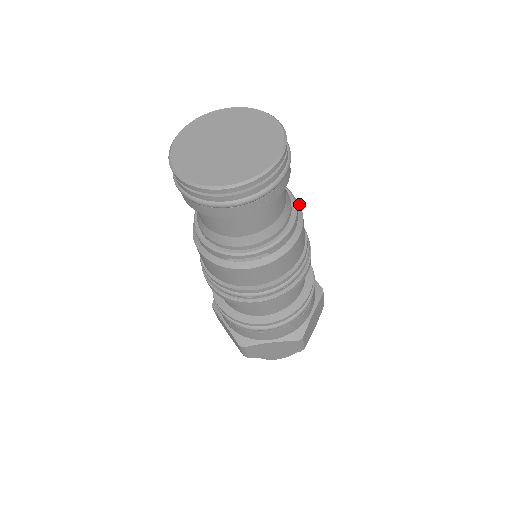
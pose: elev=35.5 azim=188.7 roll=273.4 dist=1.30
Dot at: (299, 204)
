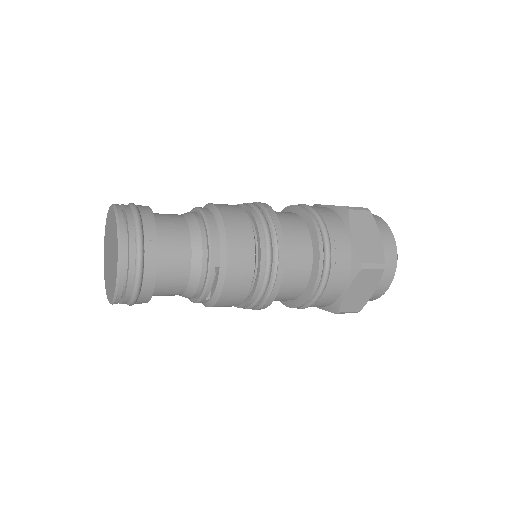
Dot at: (215, 206)
